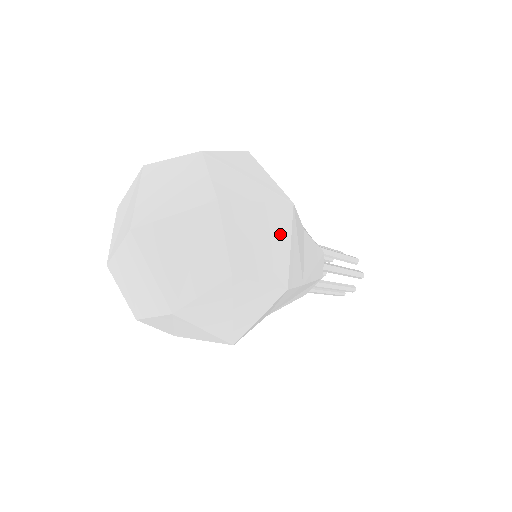
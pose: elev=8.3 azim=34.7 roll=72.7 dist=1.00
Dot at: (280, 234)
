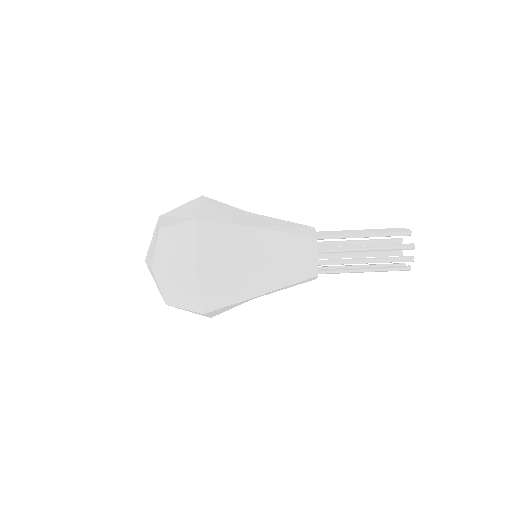
Dot at: (193, 207)
